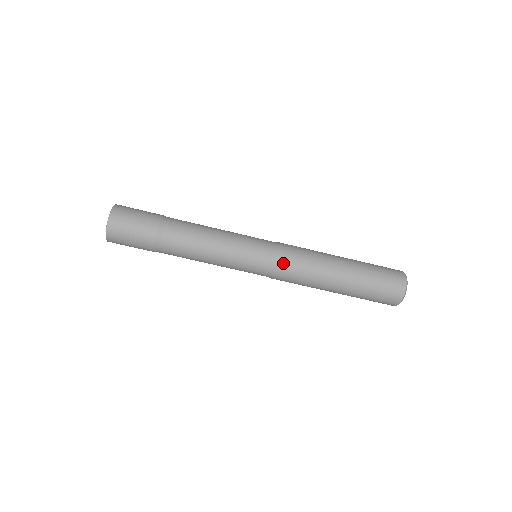
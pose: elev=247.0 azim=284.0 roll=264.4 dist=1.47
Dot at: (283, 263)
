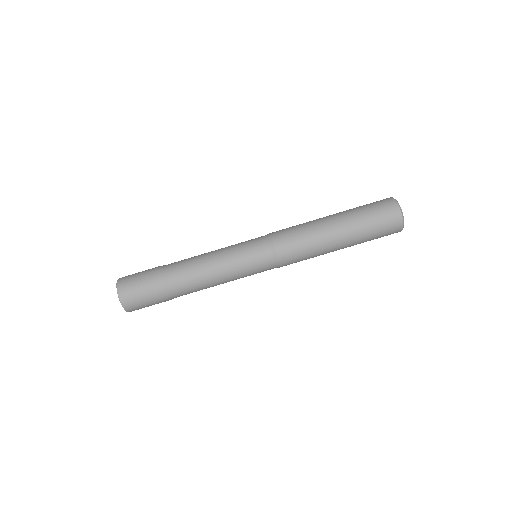
Dot at: (278, 242)
